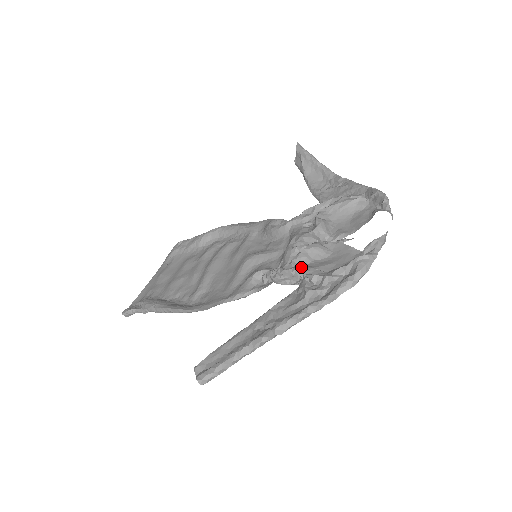
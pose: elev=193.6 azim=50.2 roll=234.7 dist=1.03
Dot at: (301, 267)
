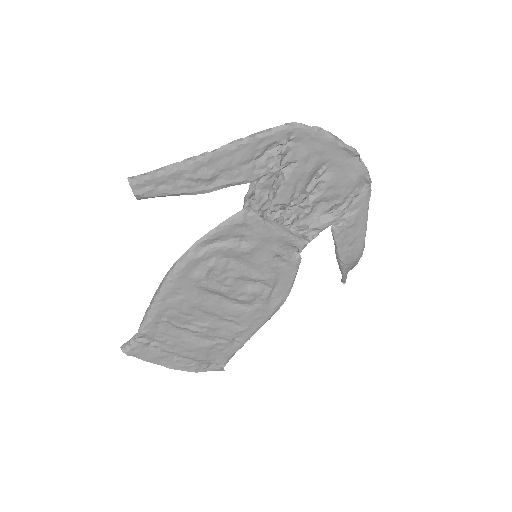
Dot at: occluded
